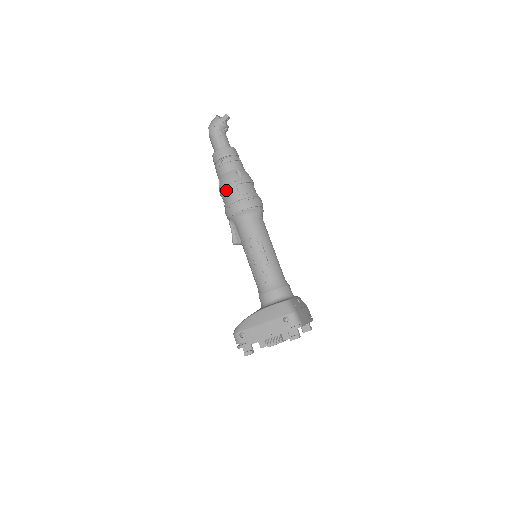
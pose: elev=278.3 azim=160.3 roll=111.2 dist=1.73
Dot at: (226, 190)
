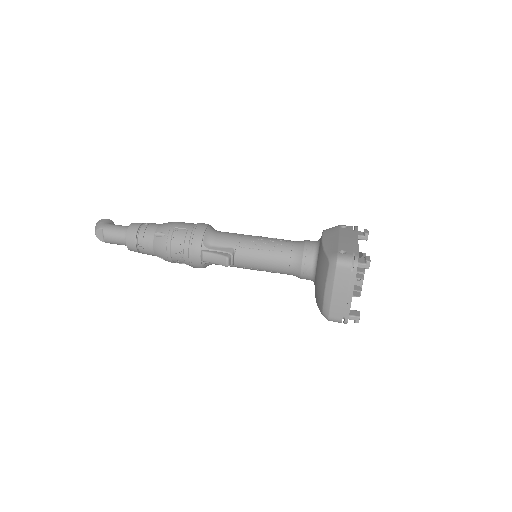
Dot at: (176, 226)
